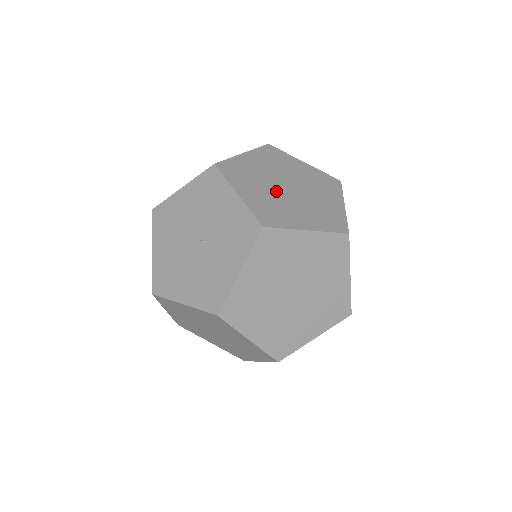
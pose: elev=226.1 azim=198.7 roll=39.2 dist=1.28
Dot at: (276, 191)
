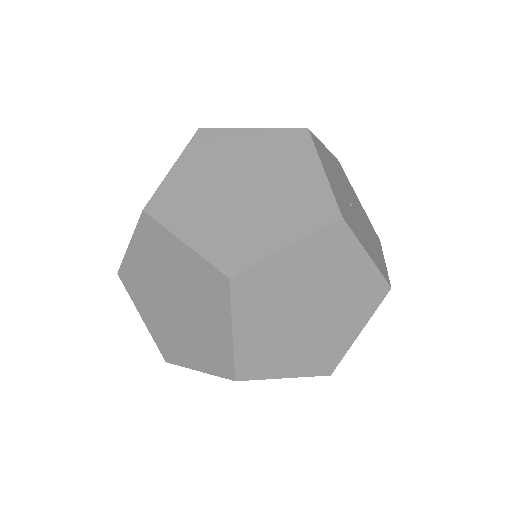
Dot at: occluded
